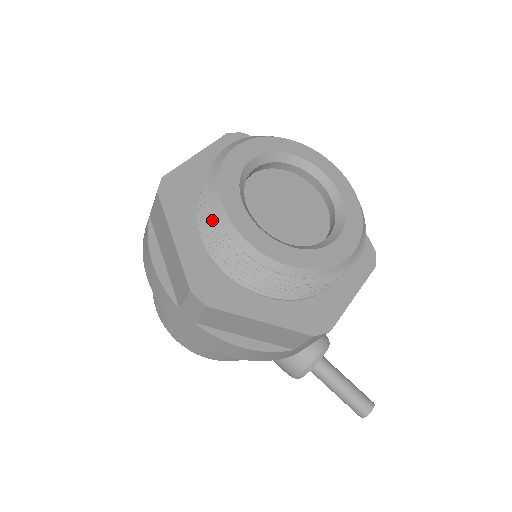
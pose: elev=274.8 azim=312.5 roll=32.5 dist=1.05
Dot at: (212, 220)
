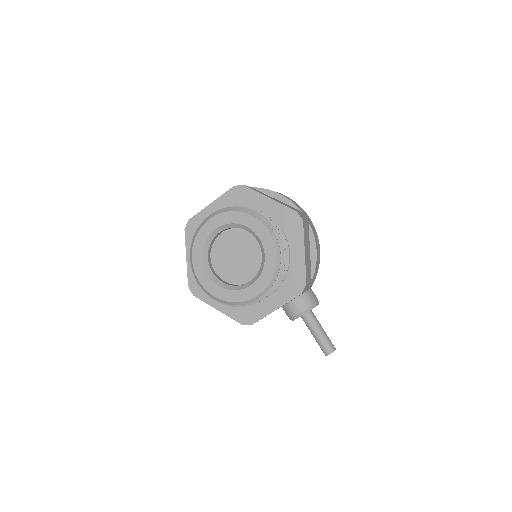
Dot at: occluded
